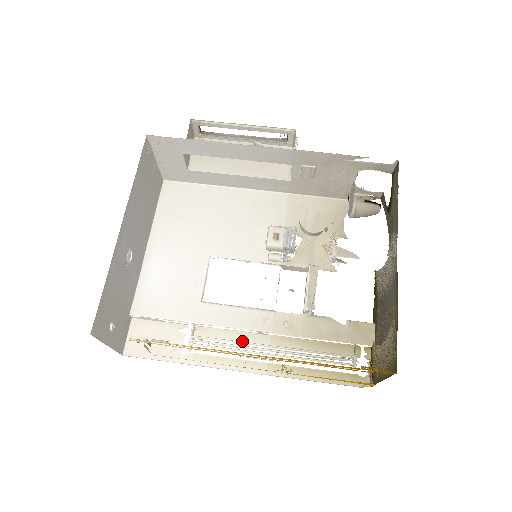
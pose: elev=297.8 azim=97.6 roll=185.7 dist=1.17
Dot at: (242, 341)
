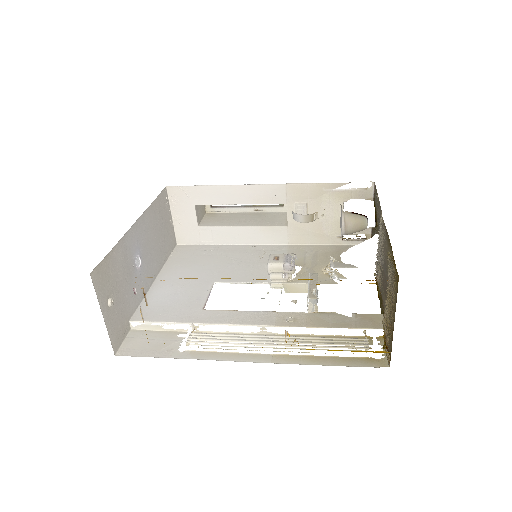
Dot at: occluded
